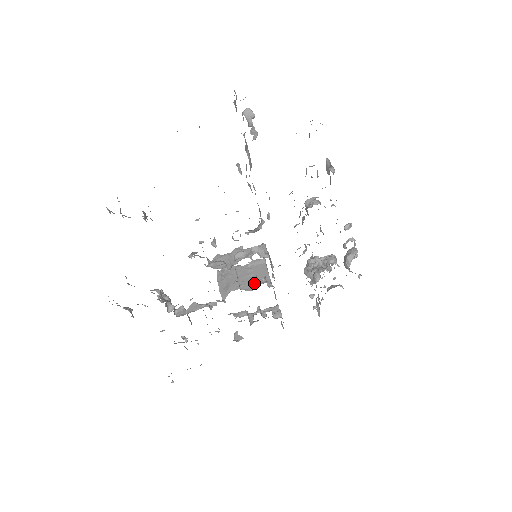
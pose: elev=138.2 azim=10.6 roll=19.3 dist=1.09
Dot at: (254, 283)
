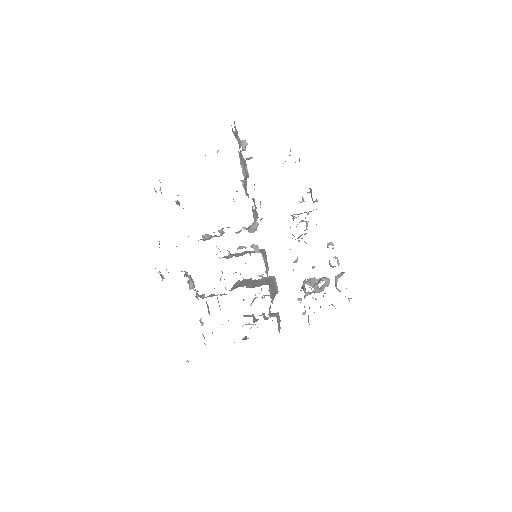
Dot at: (258, 285)
